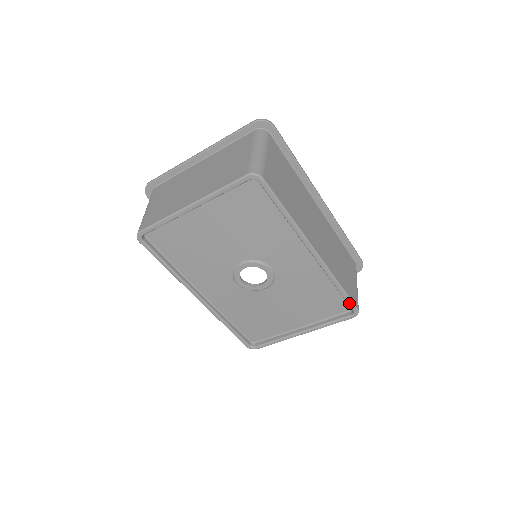
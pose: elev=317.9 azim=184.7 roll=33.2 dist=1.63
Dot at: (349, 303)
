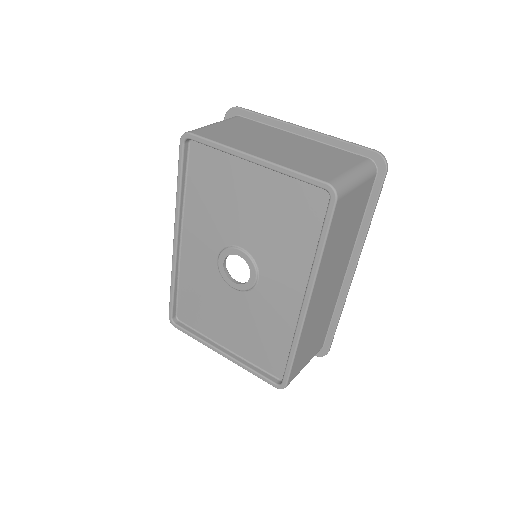
Dot at: (286, 373)
